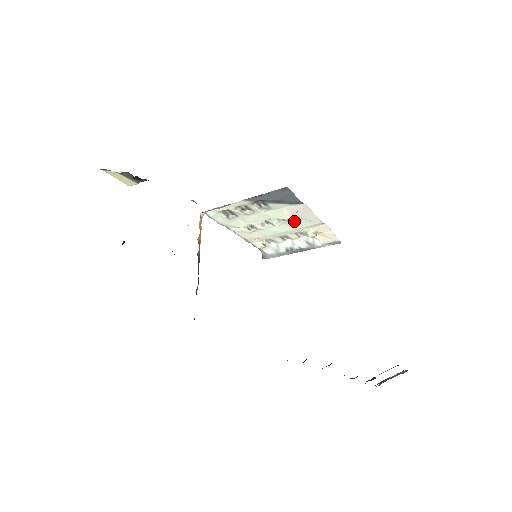
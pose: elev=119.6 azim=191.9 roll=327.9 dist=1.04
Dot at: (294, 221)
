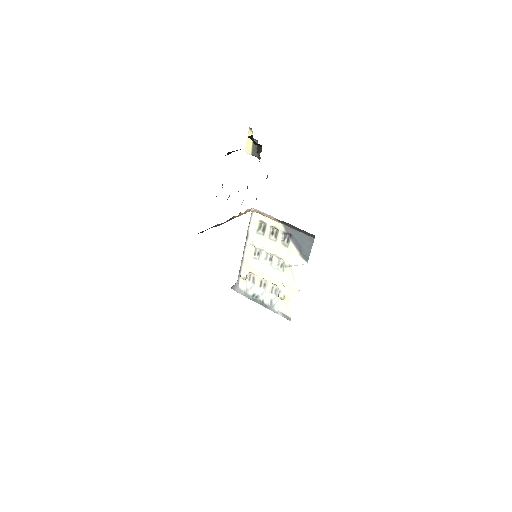
Dot at: (286, 273)
